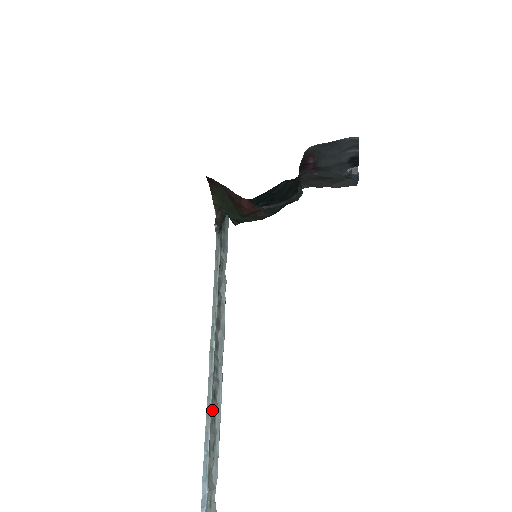
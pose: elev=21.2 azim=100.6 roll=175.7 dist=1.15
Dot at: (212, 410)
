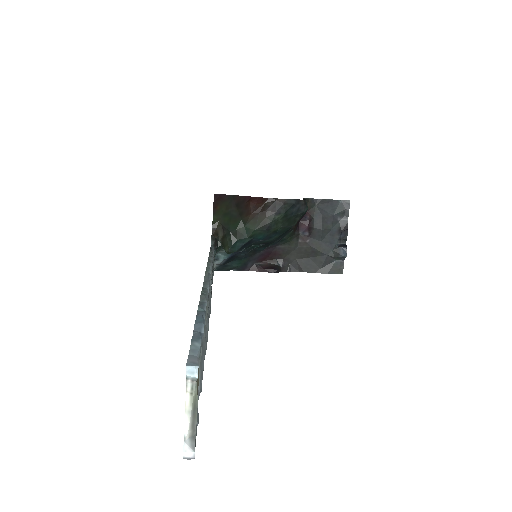
Dot at: occluded
